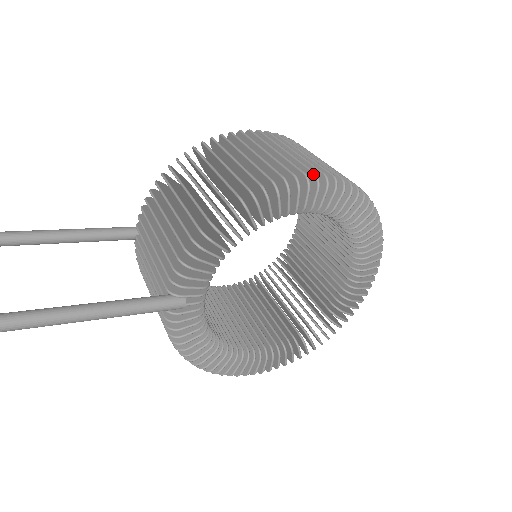
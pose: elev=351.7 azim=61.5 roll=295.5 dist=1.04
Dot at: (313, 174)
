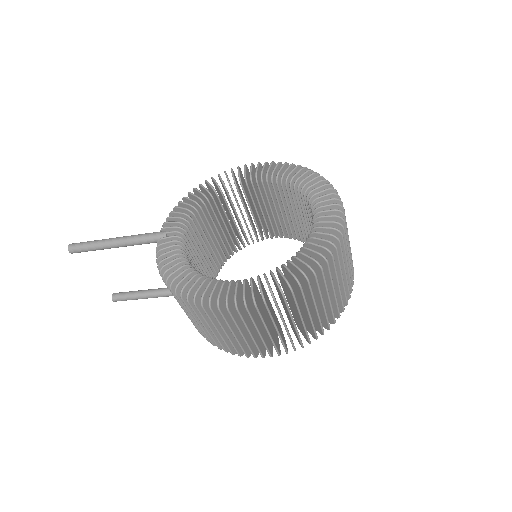
Dot at: occluded
